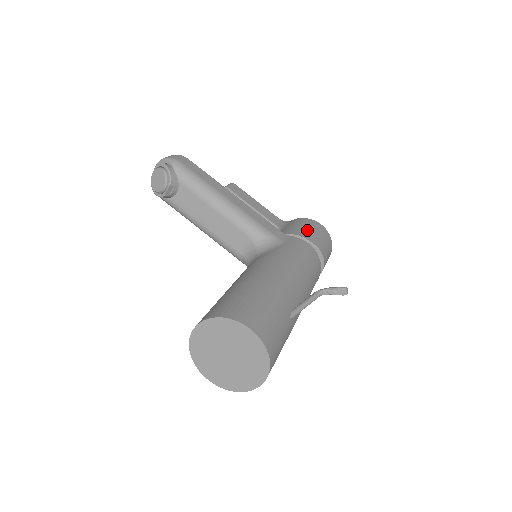
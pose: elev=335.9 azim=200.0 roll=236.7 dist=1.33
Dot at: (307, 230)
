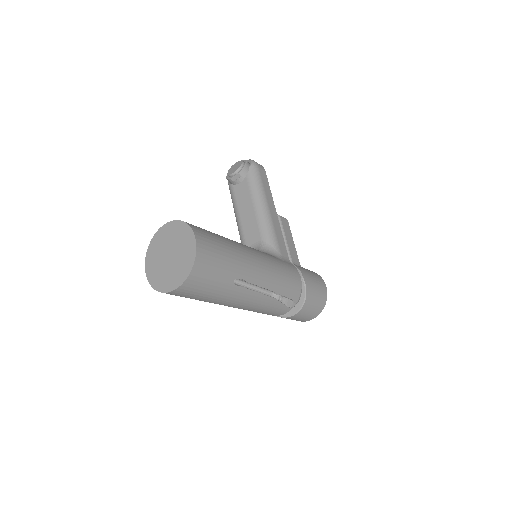
Dot at: (310, 275)
